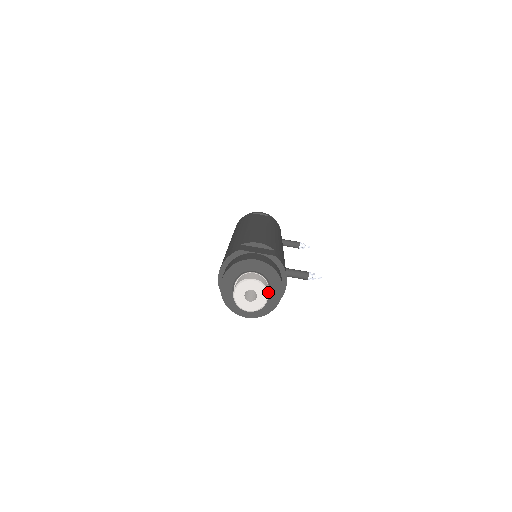
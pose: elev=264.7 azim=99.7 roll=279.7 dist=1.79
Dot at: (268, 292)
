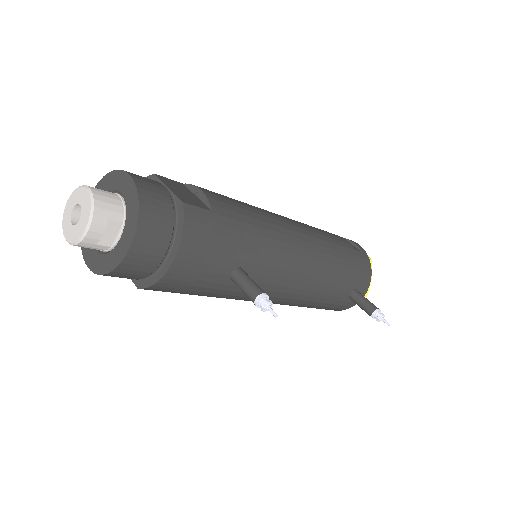
Dot at: (121, 238)
